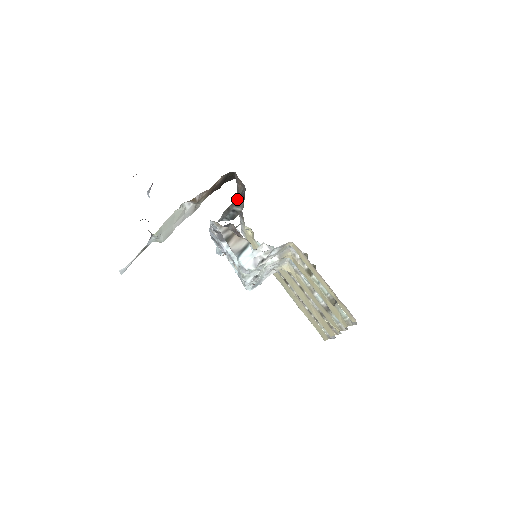
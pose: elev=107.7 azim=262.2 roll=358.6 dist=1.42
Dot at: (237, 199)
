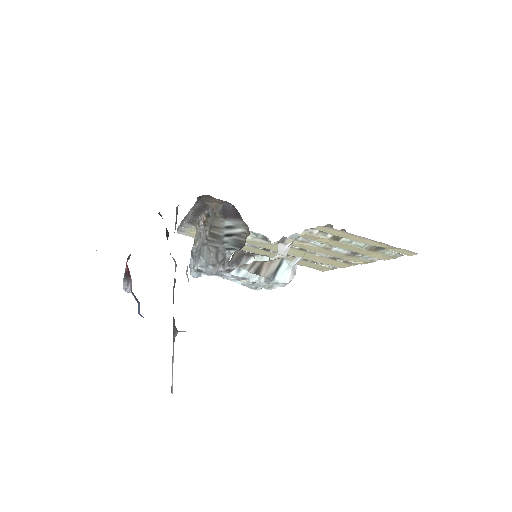
Dot at: (218, 219)
